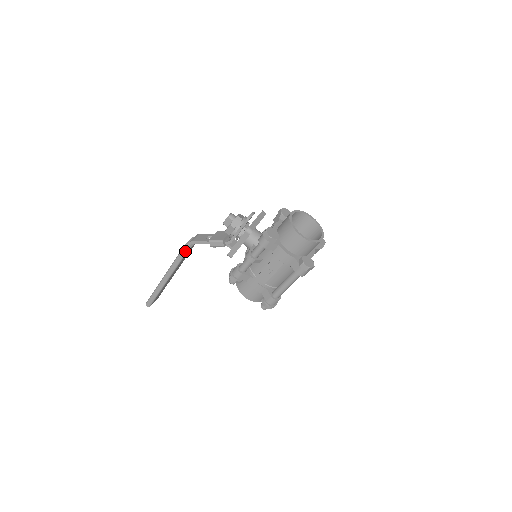
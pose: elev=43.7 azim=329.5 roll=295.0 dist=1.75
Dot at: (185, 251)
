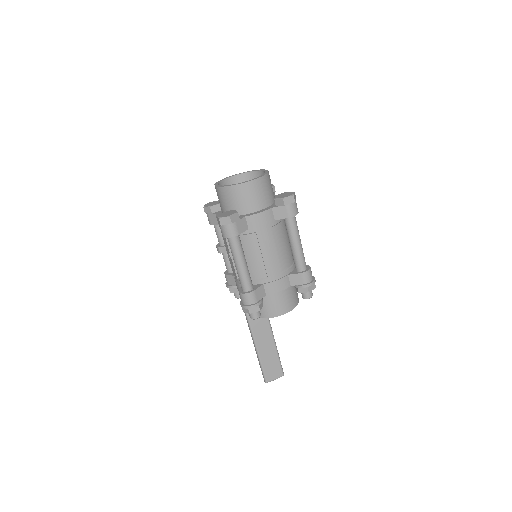
Dot at: occluded
